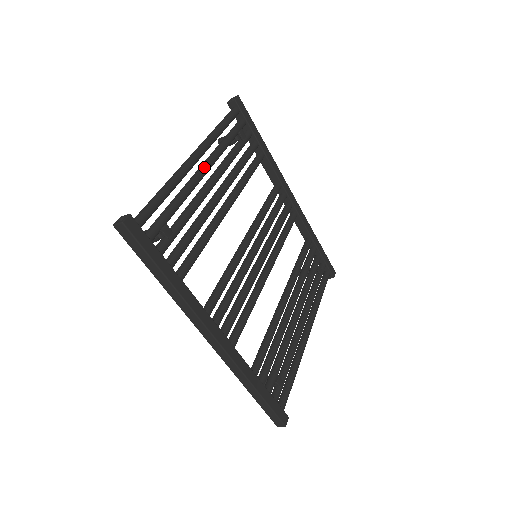
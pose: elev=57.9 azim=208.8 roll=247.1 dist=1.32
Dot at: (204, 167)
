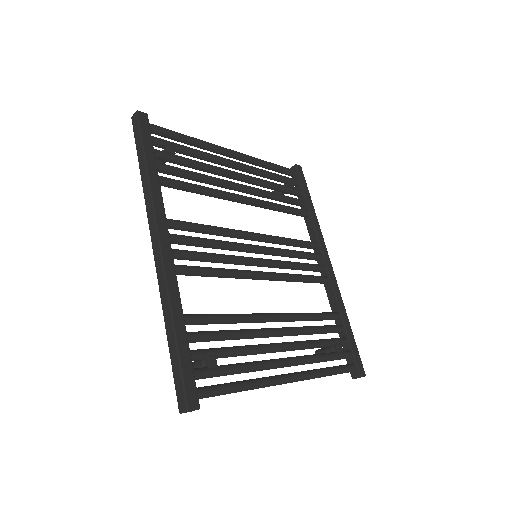
Dot at: (237, 162)
